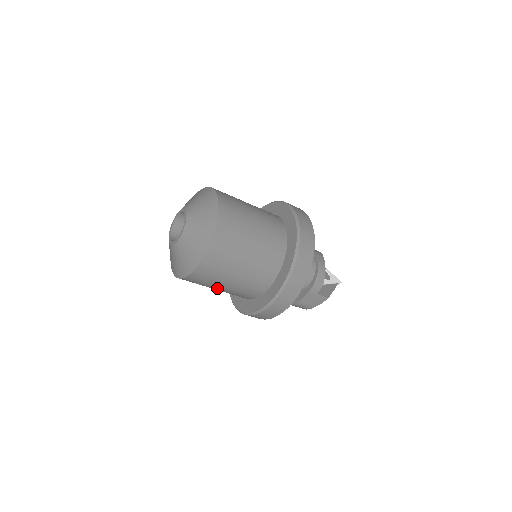
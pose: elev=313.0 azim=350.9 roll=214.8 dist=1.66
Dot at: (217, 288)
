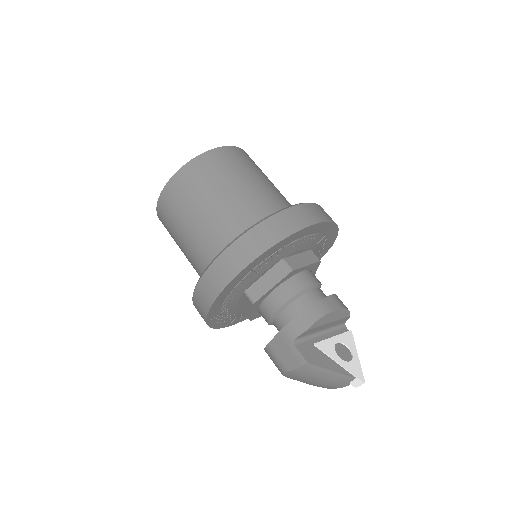
Dot at: (181, 247)
